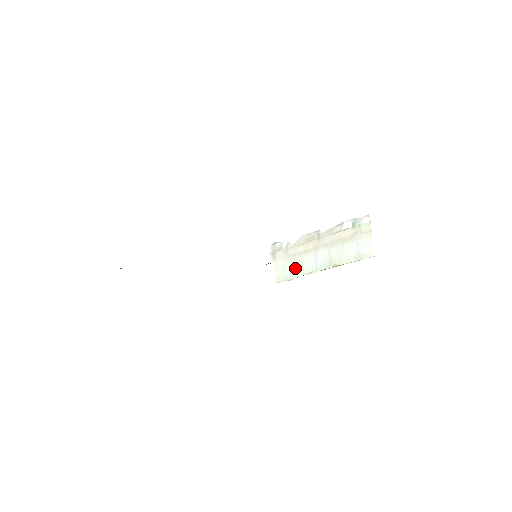
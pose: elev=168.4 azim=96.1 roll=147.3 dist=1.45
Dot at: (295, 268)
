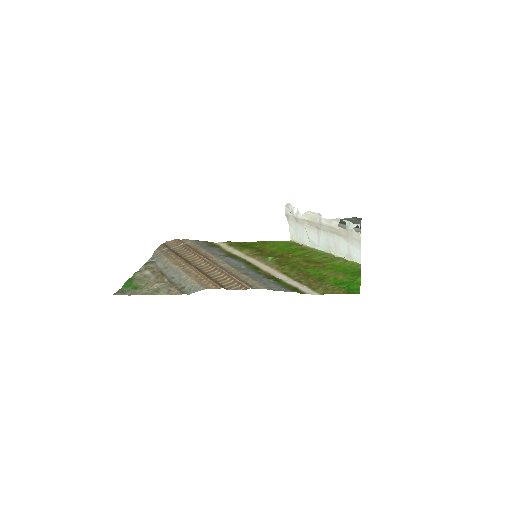
Dot at: (303, 236)
